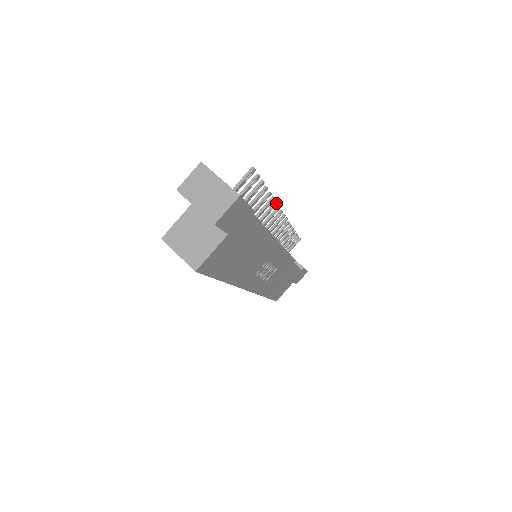
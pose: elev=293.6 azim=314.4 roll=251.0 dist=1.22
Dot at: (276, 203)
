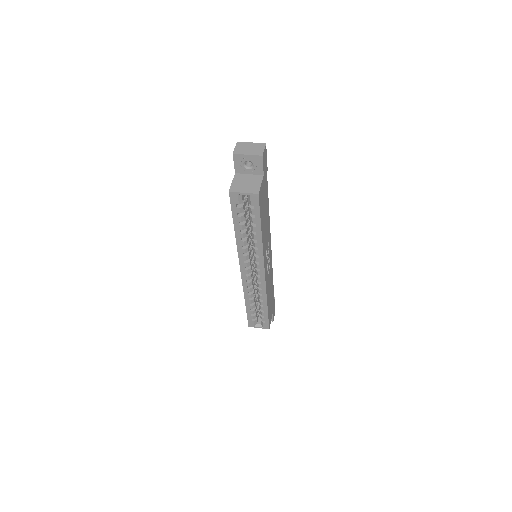
Dot at: occluded
